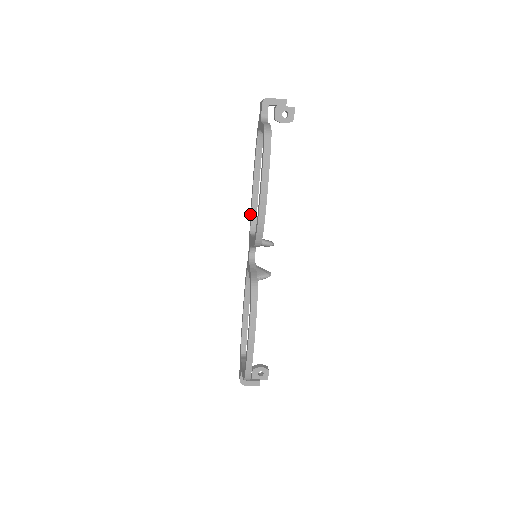
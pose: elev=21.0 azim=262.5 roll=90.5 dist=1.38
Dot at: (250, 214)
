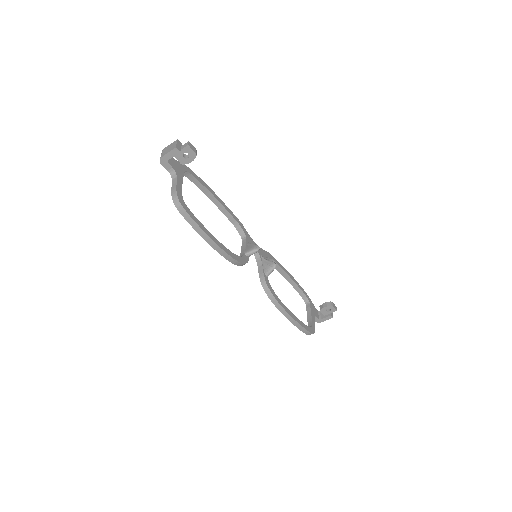
Dot at: (232, 221)
